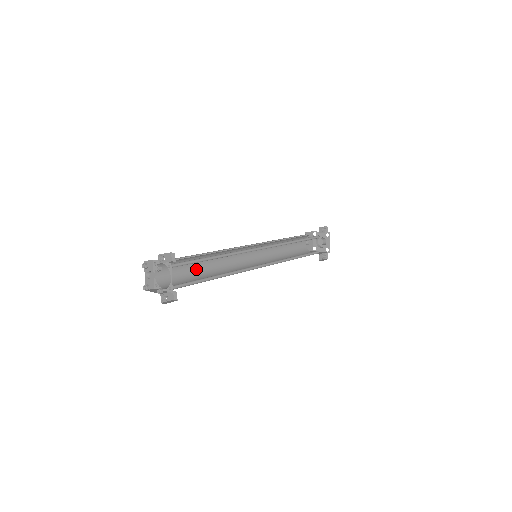
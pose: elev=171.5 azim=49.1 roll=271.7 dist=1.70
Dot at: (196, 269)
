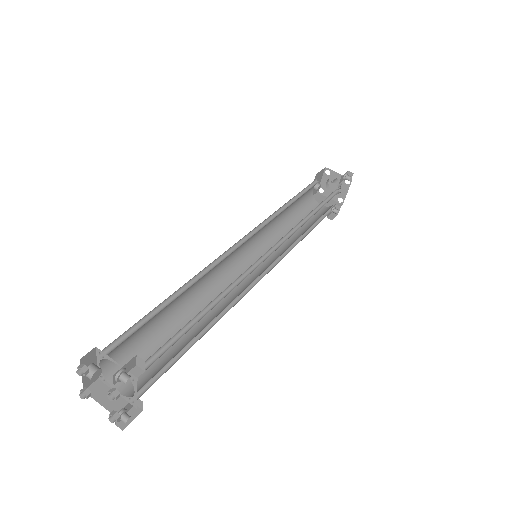
Dot at: (167, 313)
